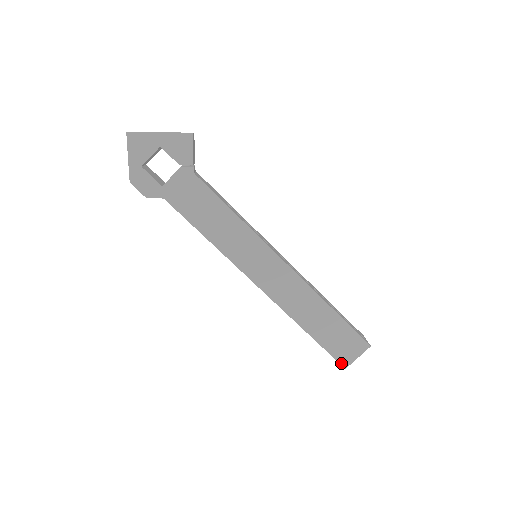
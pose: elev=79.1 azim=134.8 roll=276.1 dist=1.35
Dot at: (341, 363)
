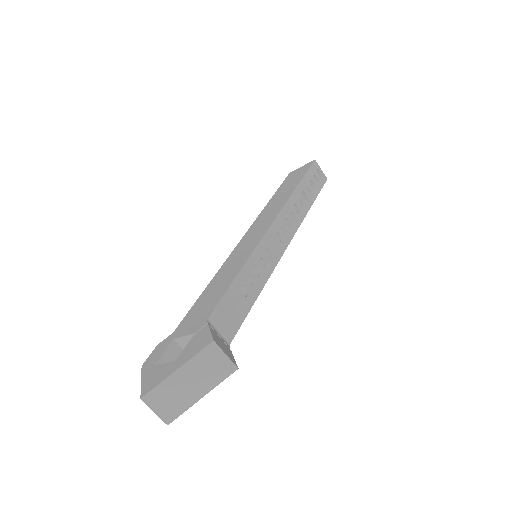
Dot at: occluded
